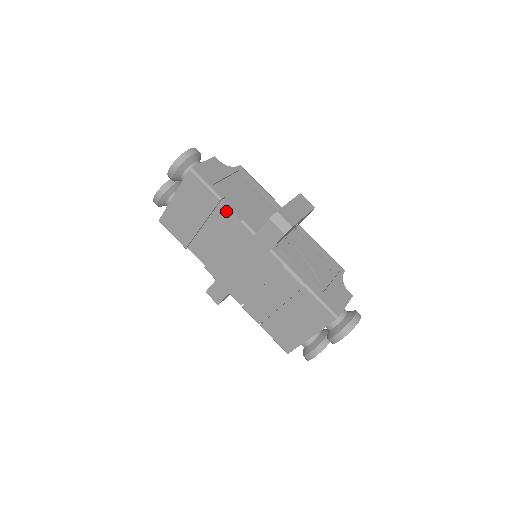
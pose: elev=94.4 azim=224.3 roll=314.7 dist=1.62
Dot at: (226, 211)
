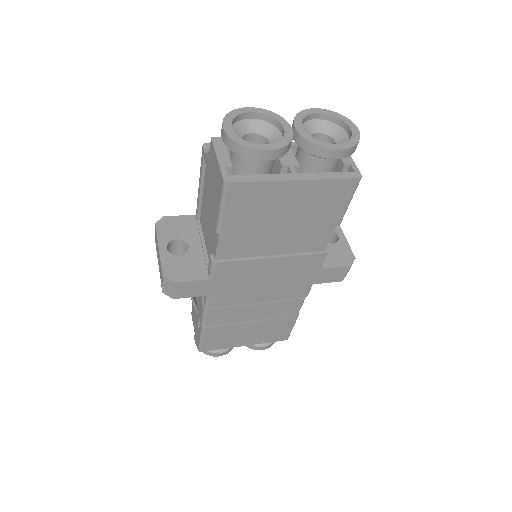
Dot at: (325, 234)
